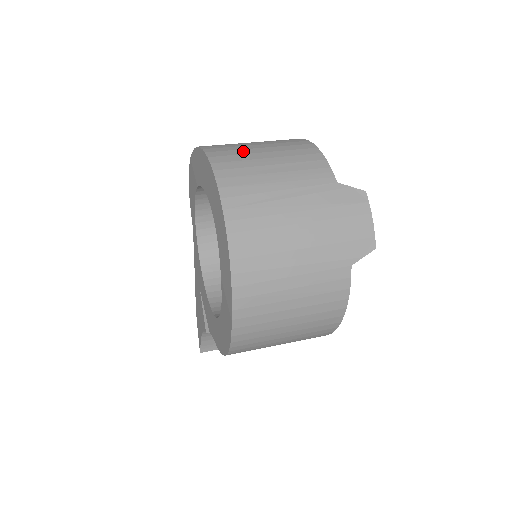
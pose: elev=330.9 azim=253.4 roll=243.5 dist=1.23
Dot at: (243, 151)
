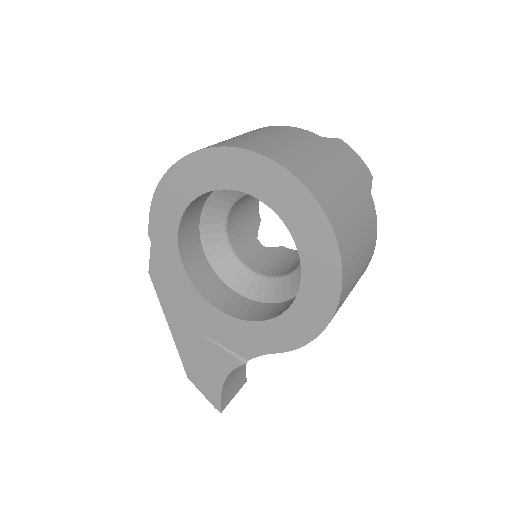
Dot at: (239, 139)
